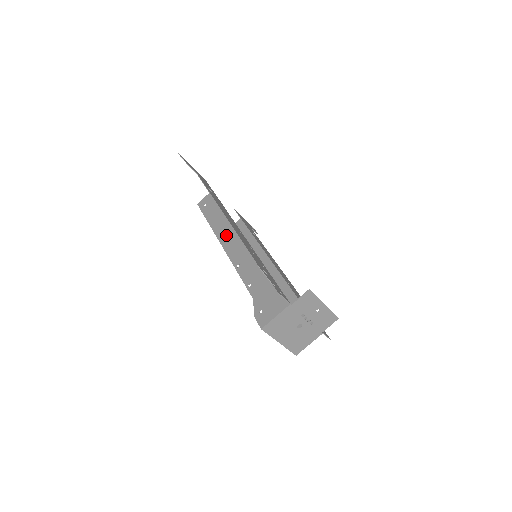
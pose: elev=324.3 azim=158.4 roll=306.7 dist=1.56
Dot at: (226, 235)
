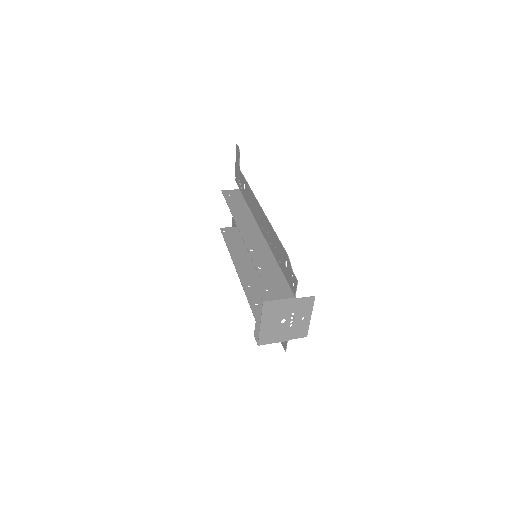
Dot at: (245, 224)
